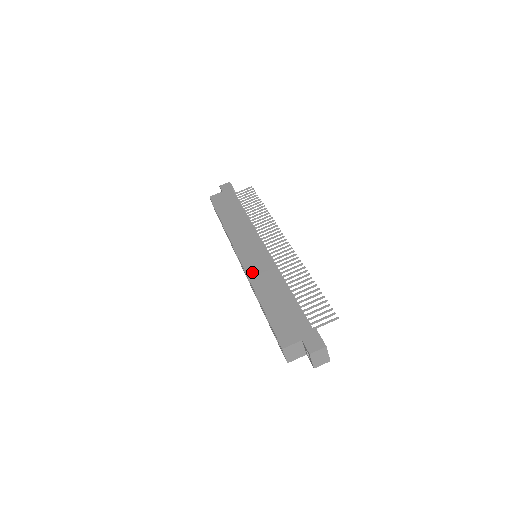
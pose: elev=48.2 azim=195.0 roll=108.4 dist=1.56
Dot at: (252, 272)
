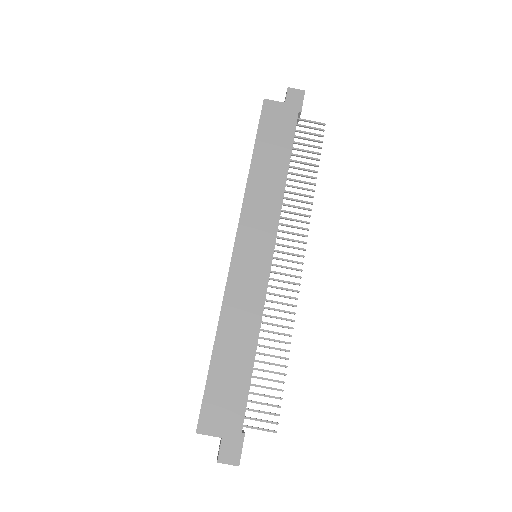
Dot at: (233, 290)
